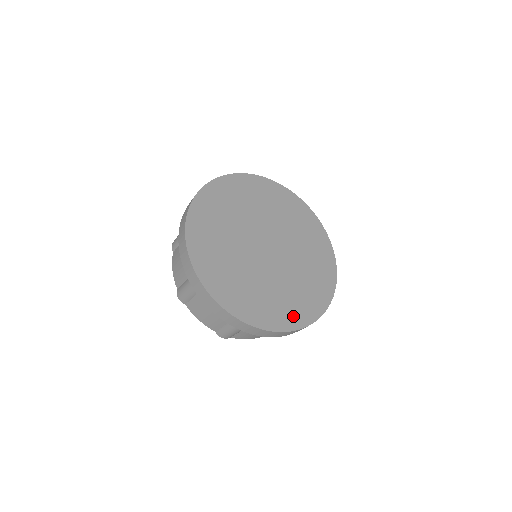
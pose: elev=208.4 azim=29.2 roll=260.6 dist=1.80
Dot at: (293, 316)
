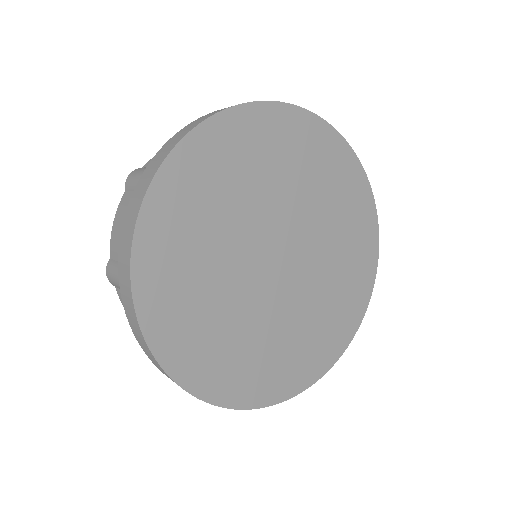
Dot at: (335, 339)
